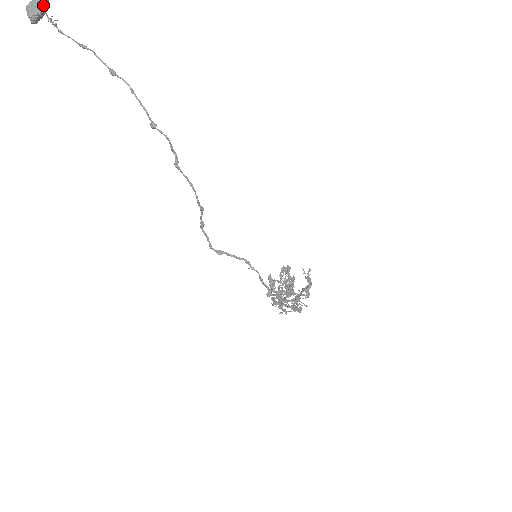
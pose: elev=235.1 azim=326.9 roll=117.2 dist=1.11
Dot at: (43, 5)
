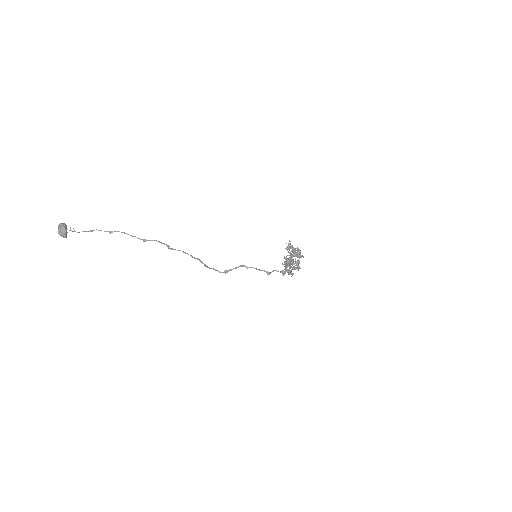
Dot at: (64, 228)
